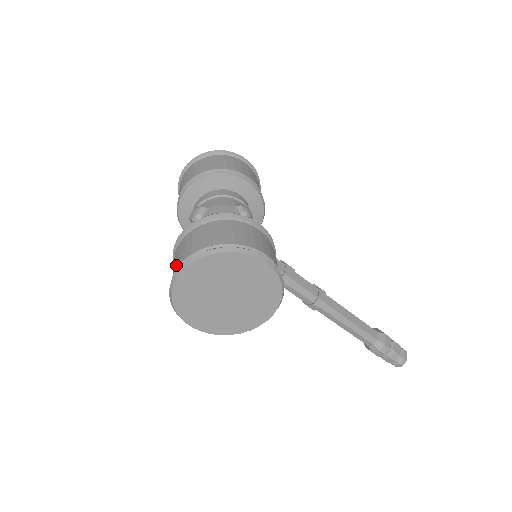
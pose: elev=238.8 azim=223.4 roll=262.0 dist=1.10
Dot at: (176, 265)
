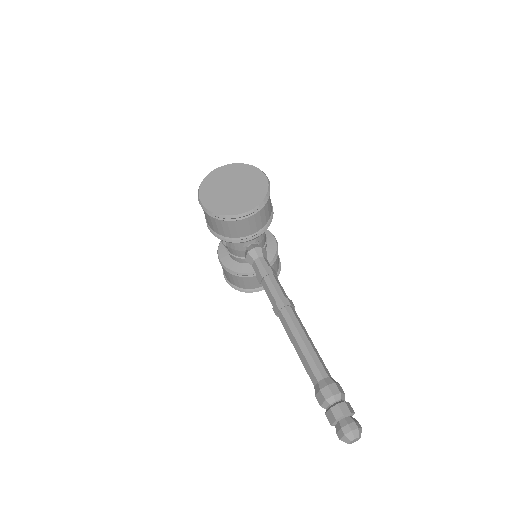
Dot at: occluded
